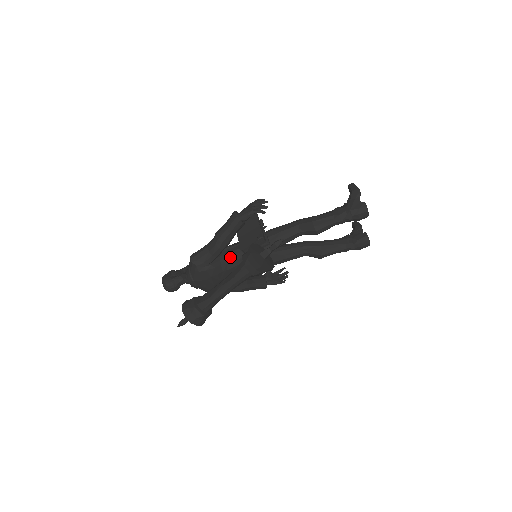
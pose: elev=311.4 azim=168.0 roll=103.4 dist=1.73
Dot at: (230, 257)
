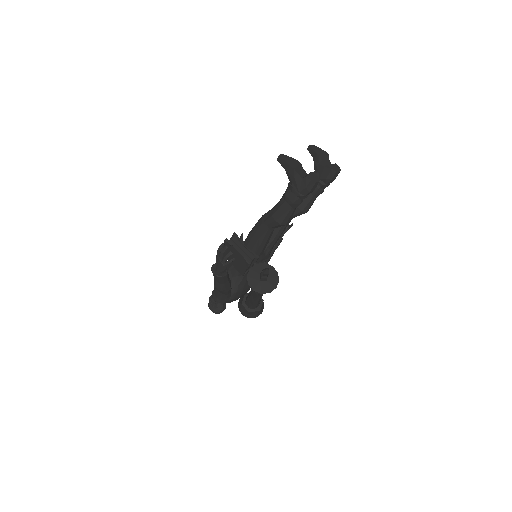
Dot at: (239, 275)
